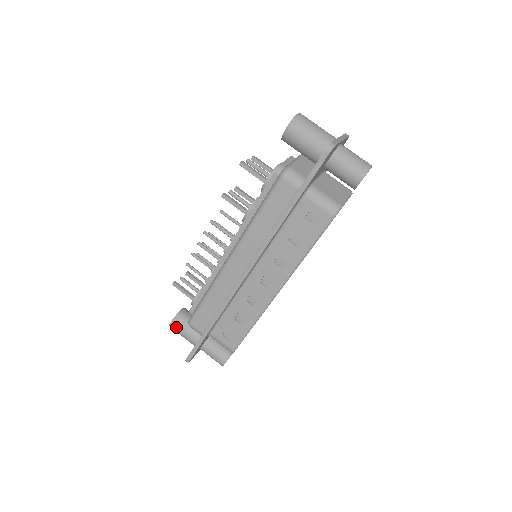
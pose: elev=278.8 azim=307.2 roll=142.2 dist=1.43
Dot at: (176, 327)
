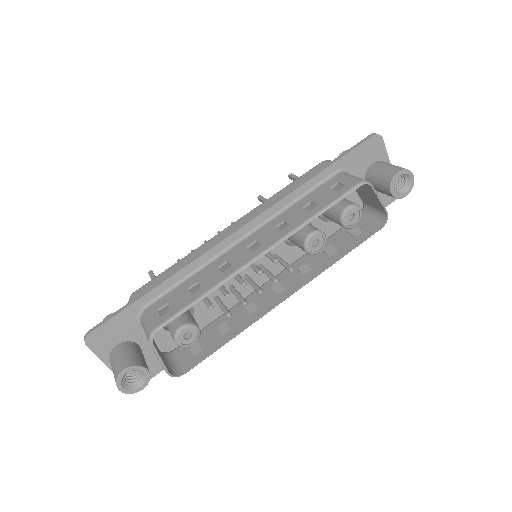
Dot at: occluded
